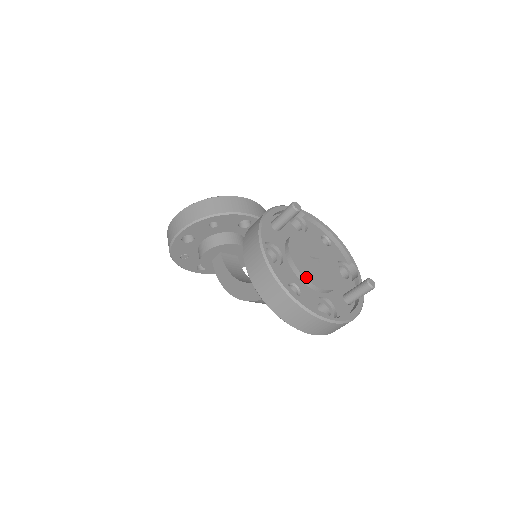
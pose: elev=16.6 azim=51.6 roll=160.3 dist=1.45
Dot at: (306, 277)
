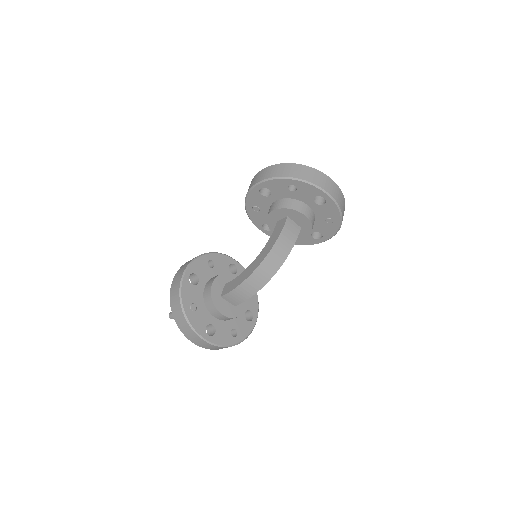
Dot at: occluded
